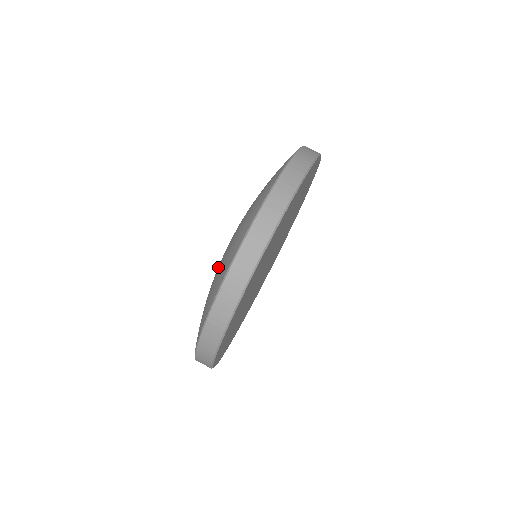
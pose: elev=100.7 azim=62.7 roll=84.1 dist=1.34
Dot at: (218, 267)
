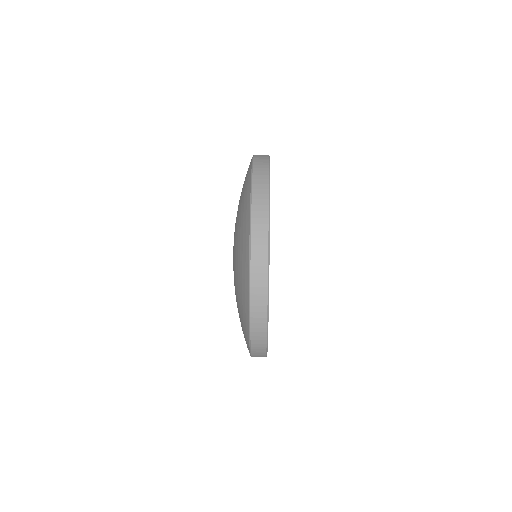
Dot at: occluded
